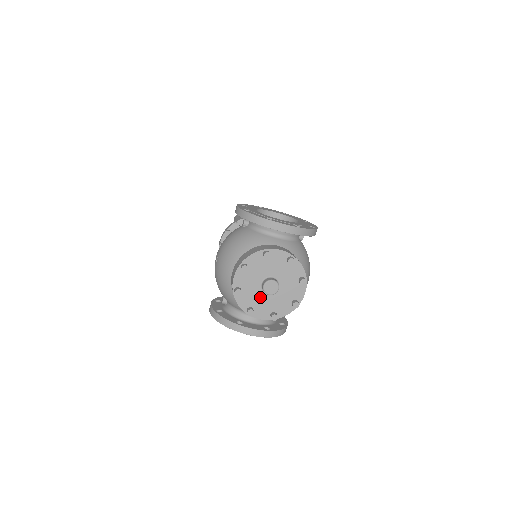
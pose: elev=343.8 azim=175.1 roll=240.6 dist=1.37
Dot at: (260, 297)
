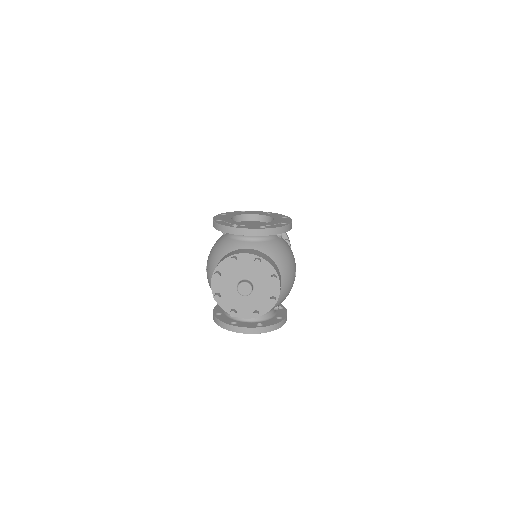
Dot at: (239, 299)
